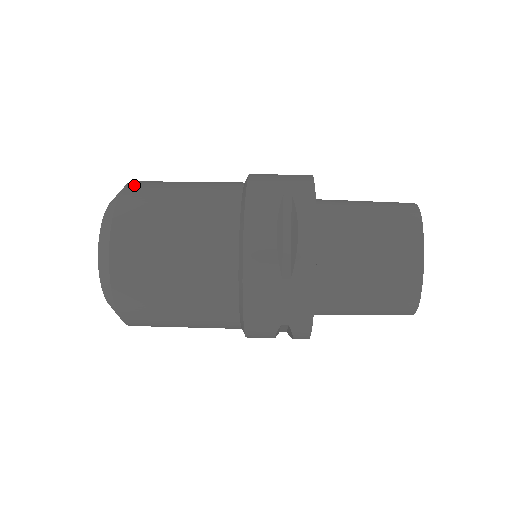
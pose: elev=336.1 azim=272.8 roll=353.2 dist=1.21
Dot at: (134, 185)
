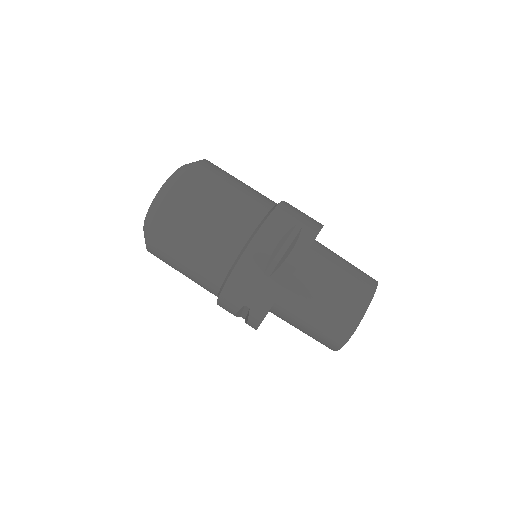
Dot at: (158, 223)
